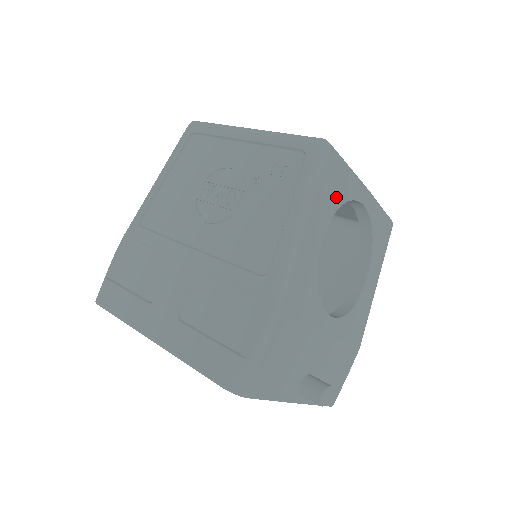
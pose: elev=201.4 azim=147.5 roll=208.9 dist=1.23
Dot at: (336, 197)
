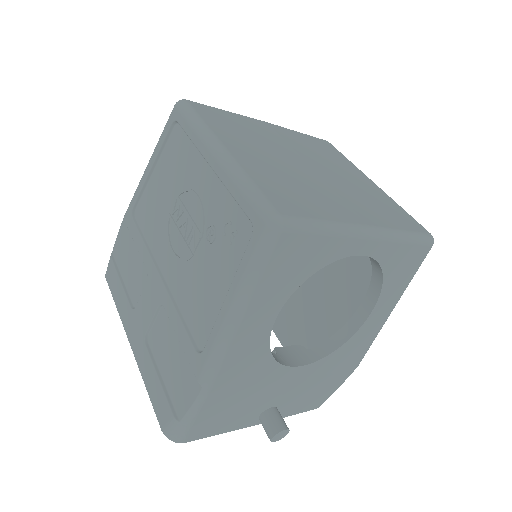
Dot at: (300, 271)
